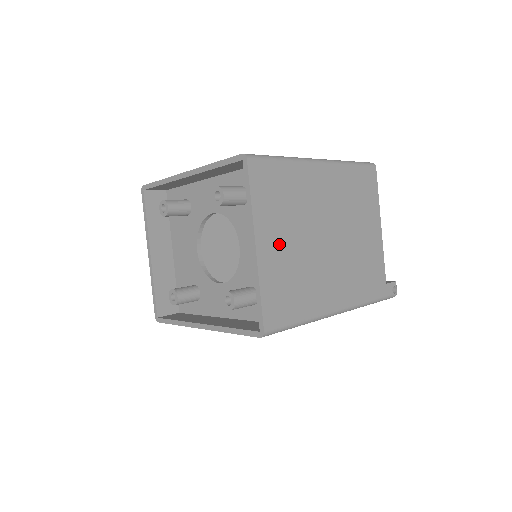
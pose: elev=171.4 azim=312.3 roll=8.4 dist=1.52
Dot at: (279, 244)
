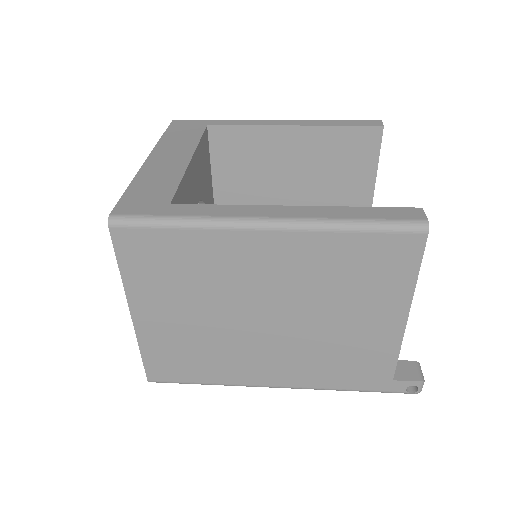
Dot at: (169, 316)
